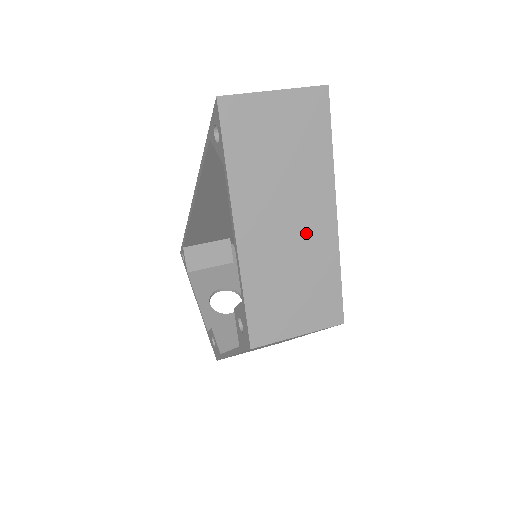
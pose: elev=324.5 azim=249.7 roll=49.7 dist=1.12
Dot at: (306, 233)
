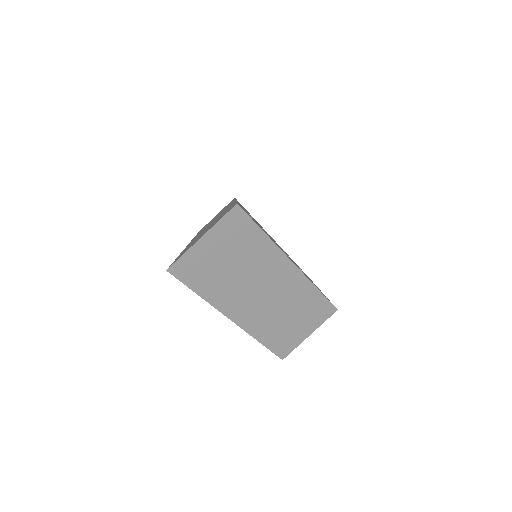
Dot at: (279, 288)
